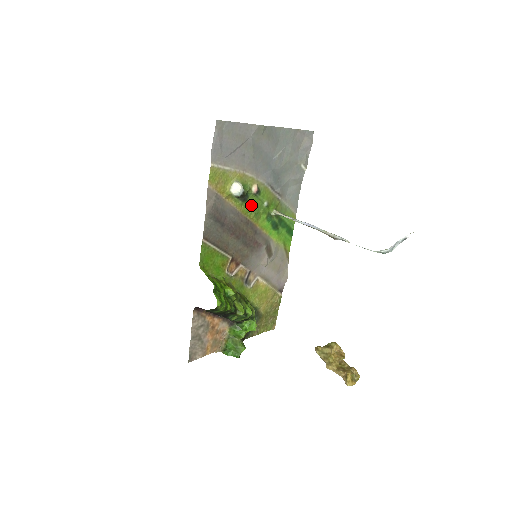
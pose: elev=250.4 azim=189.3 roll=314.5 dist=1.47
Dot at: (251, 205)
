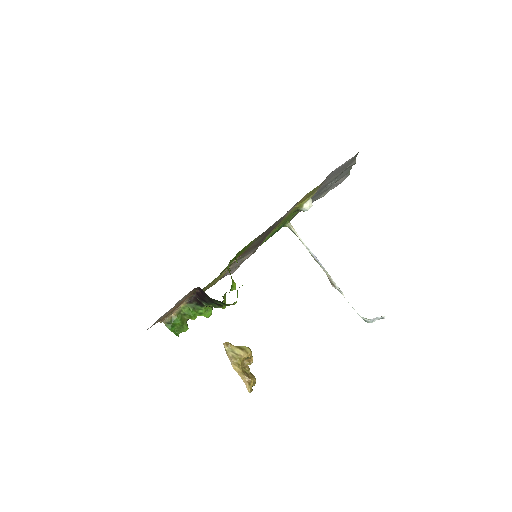
Dot at: (290, 215)
